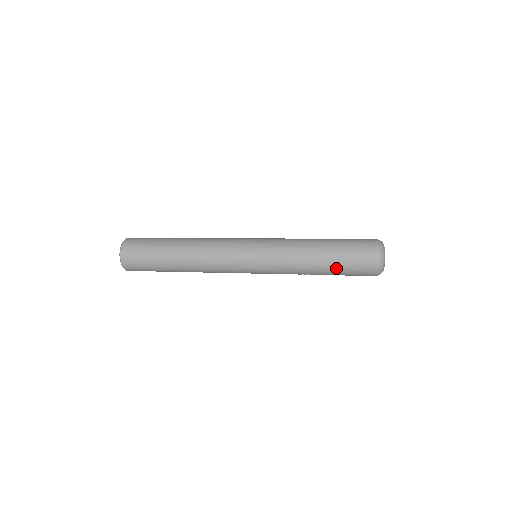
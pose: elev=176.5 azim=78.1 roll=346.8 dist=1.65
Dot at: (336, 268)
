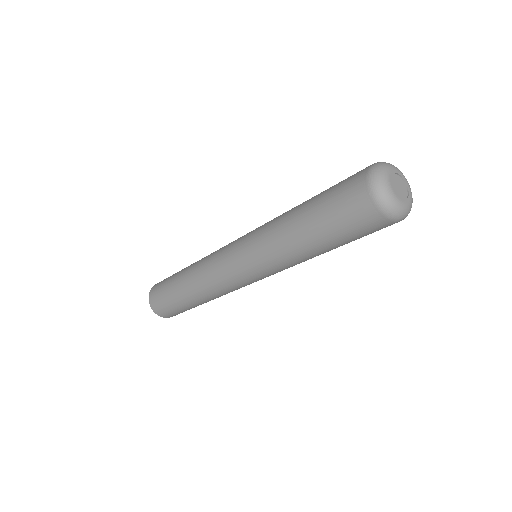
Dot at: (334, 239)
